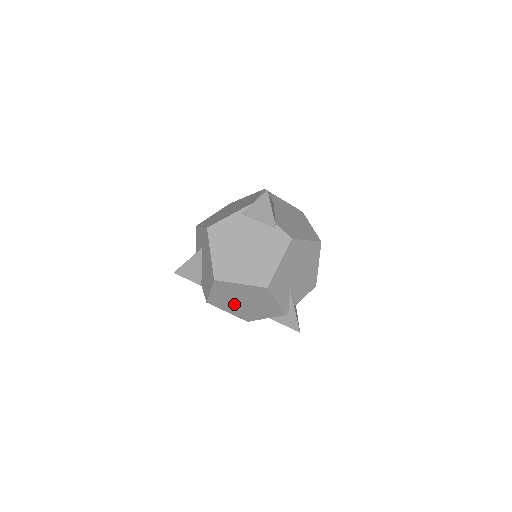
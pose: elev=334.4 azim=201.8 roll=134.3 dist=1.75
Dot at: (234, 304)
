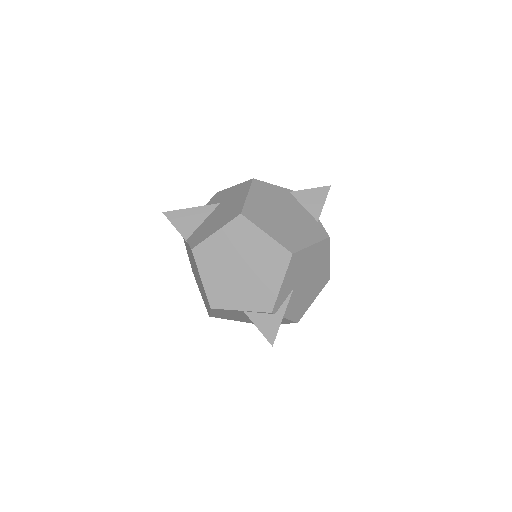
Dot at: (224, 267)
